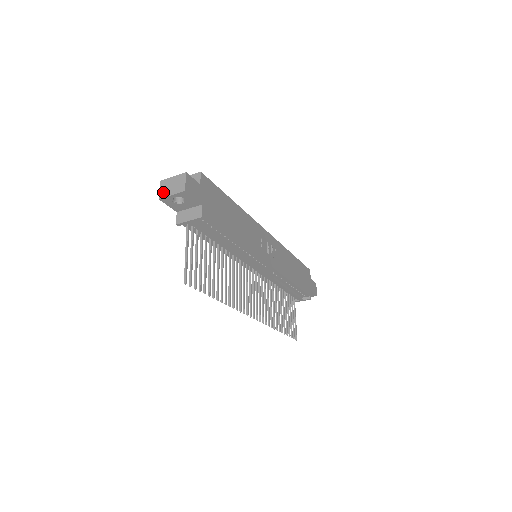
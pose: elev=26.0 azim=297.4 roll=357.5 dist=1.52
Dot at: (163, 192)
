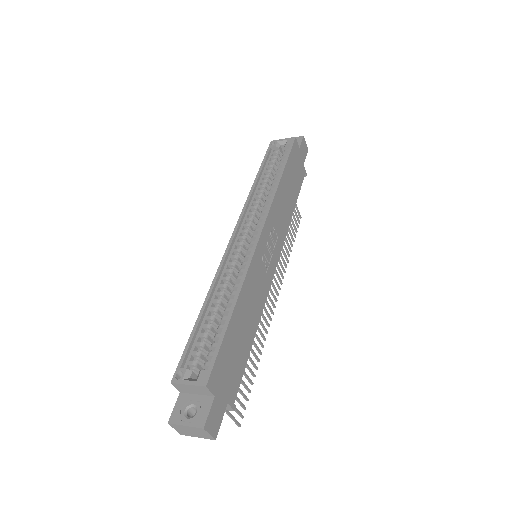
Dot at: (182, 433)
